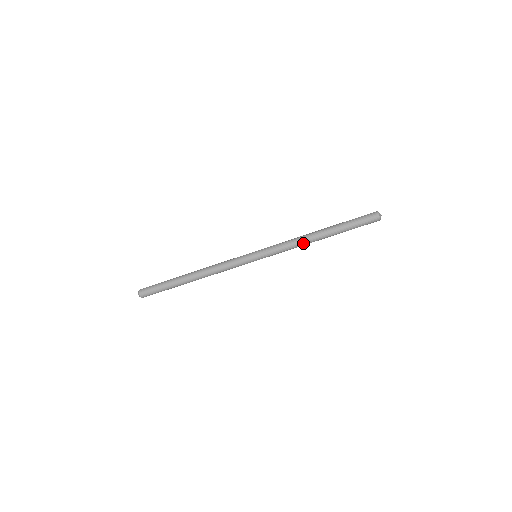
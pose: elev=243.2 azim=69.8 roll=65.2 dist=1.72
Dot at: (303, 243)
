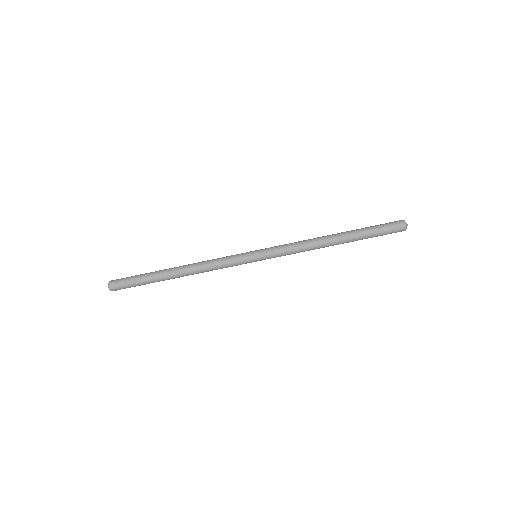
Dot at: (313, 244)
